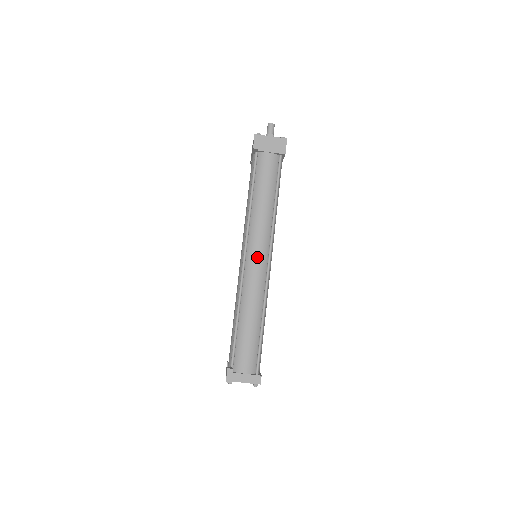
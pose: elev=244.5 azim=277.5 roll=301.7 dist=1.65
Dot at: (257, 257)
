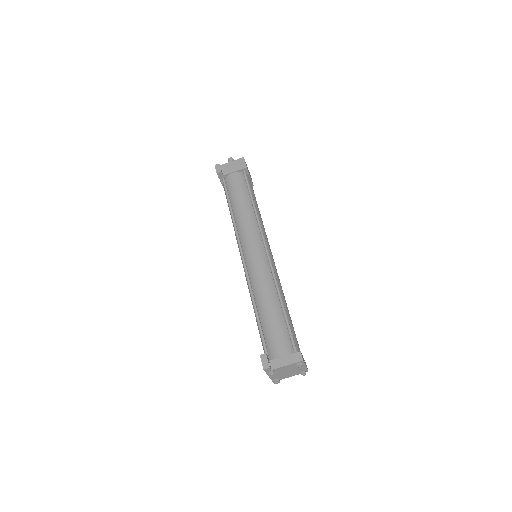
Dot at: (253, 250)
